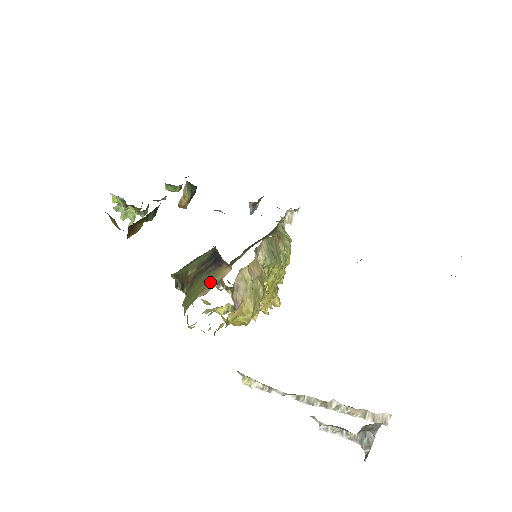
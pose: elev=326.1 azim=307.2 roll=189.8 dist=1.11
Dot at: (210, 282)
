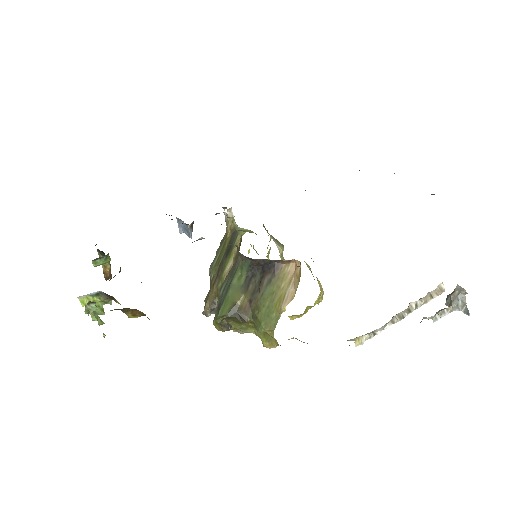
Dot at: (282, 288)
